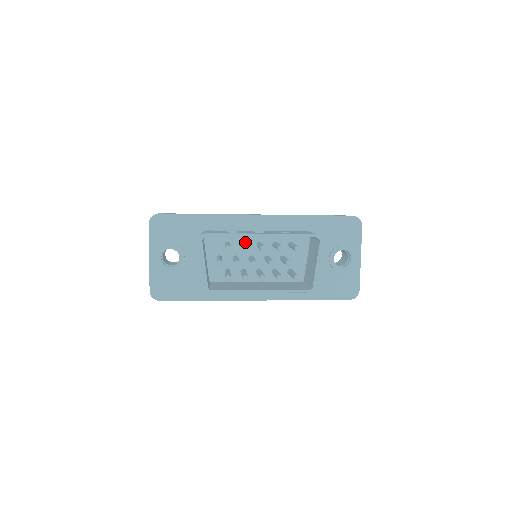
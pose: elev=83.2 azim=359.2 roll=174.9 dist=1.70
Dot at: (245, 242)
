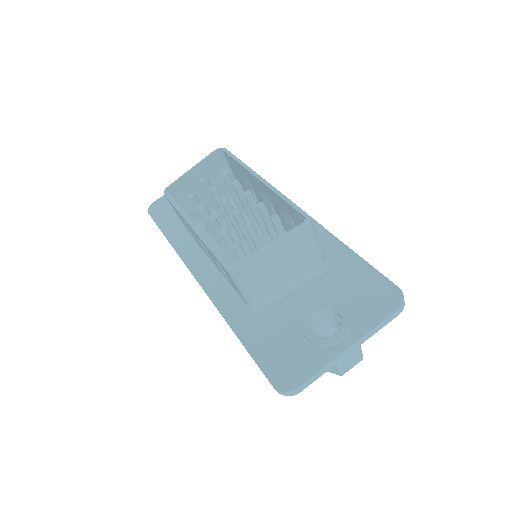
Dot at: occluded
